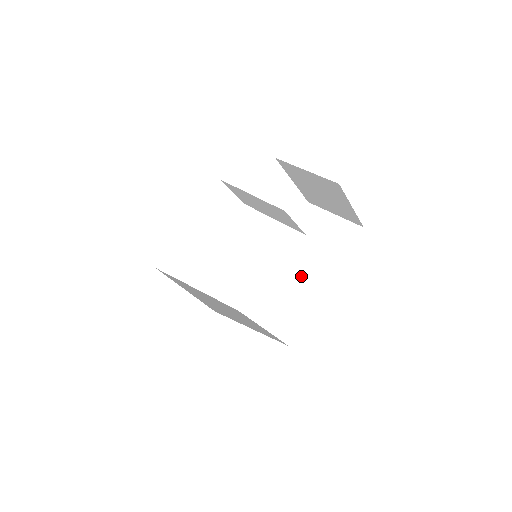
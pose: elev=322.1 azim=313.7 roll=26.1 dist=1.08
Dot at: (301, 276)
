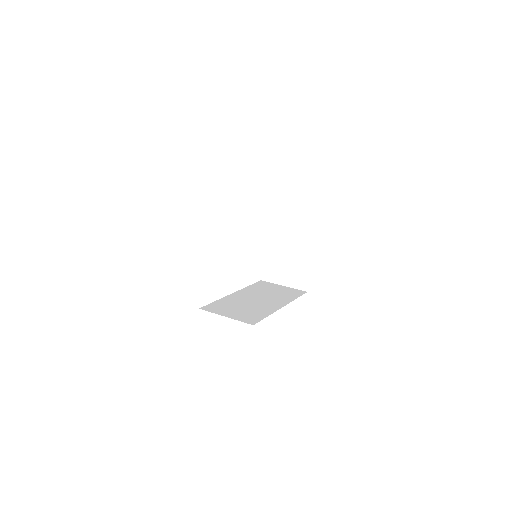
Dot at: (292, 239)
